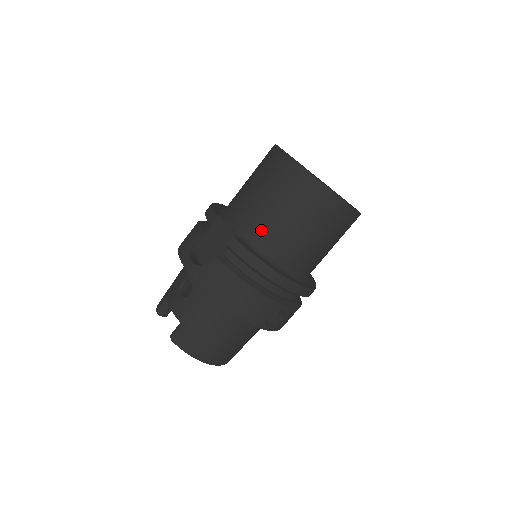
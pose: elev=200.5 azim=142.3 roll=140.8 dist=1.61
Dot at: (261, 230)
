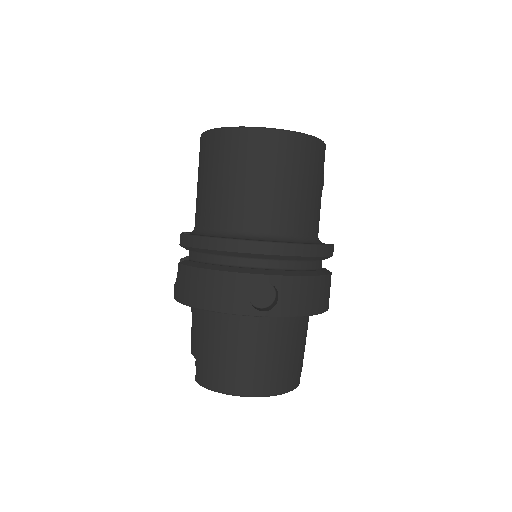
Dot at: (204, 213)
